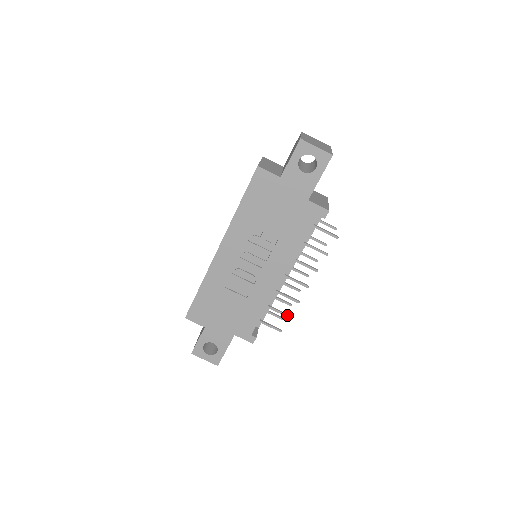
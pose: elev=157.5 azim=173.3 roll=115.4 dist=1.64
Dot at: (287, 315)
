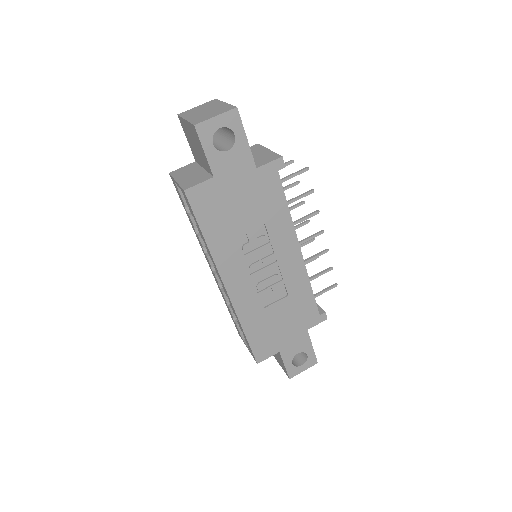
Dot at: (329, 269)
